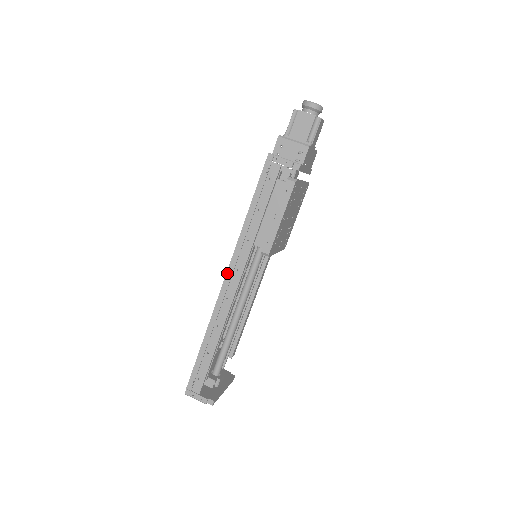
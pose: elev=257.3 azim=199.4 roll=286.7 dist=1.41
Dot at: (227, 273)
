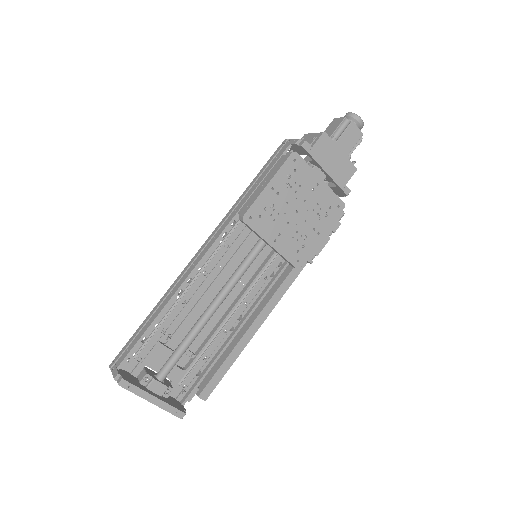
Dot at: (206, 241)
